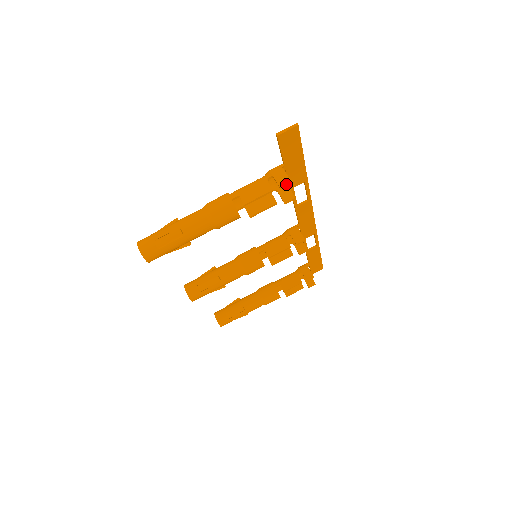
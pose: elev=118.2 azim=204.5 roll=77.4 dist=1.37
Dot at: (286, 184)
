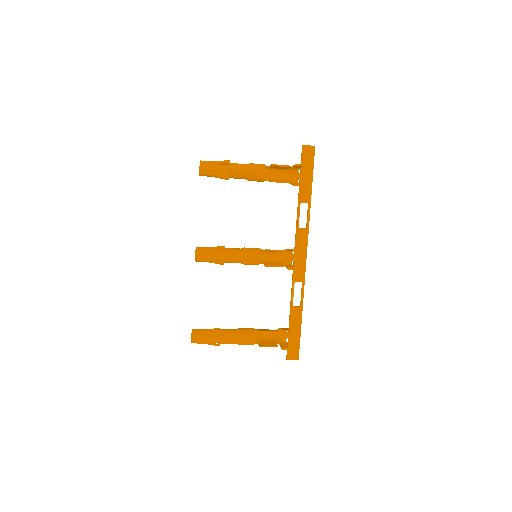
Dot at: (300, 165)
